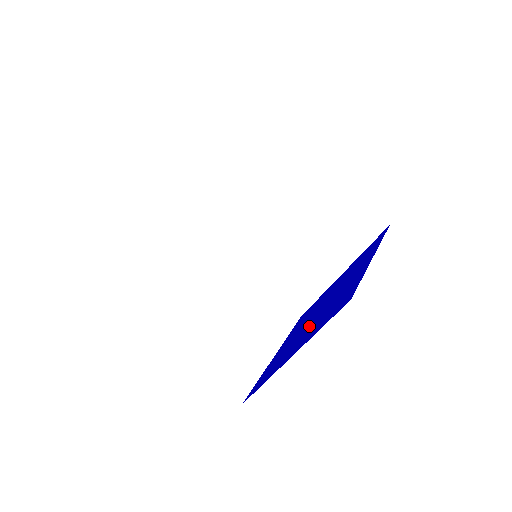
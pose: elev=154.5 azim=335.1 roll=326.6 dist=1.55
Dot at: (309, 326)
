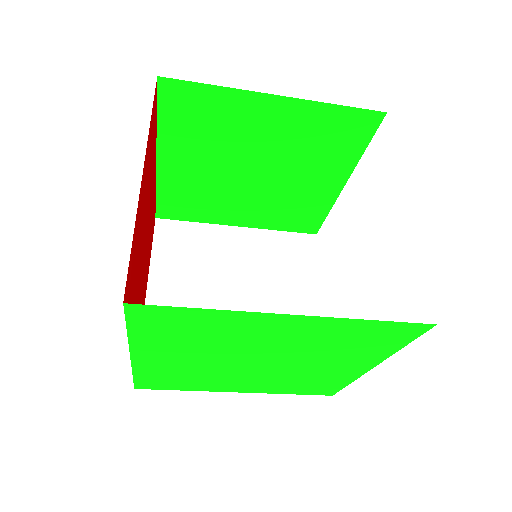
Dot at: occluded
